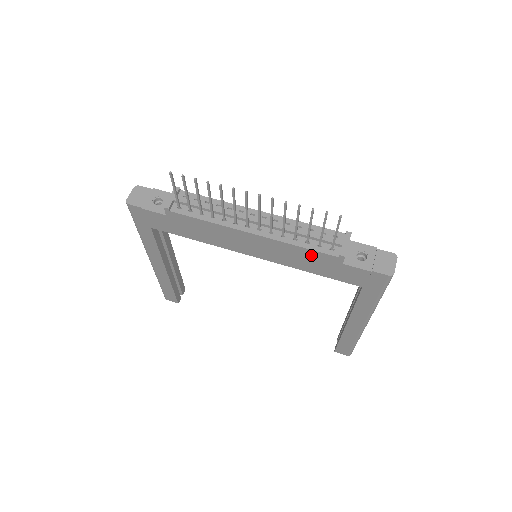
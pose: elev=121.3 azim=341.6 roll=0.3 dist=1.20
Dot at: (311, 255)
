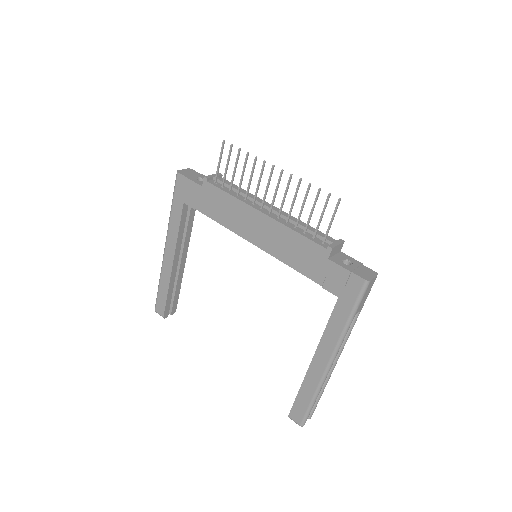
Dot at: (304, 245)
